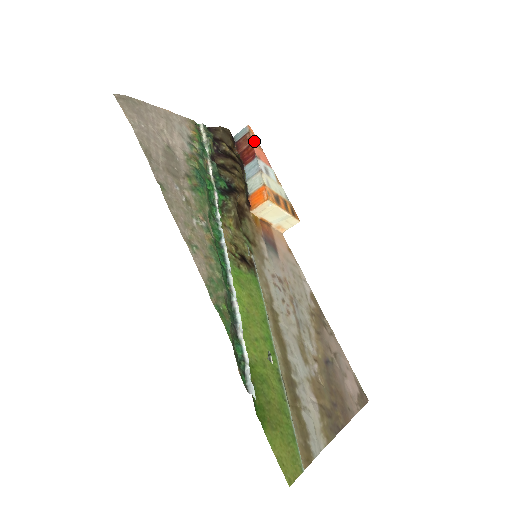
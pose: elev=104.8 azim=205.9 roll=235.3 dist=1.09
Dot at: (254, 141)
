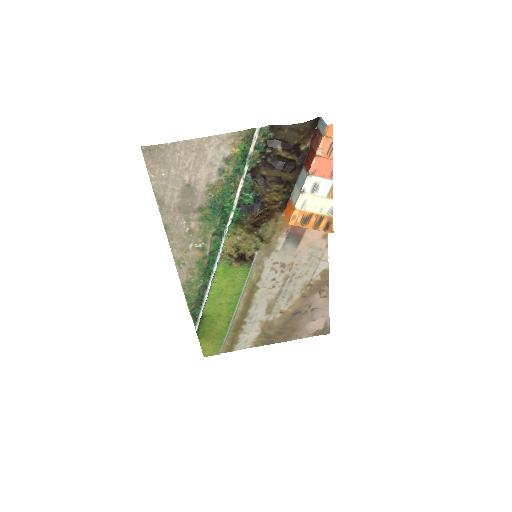
Dot at: (322, 149)
